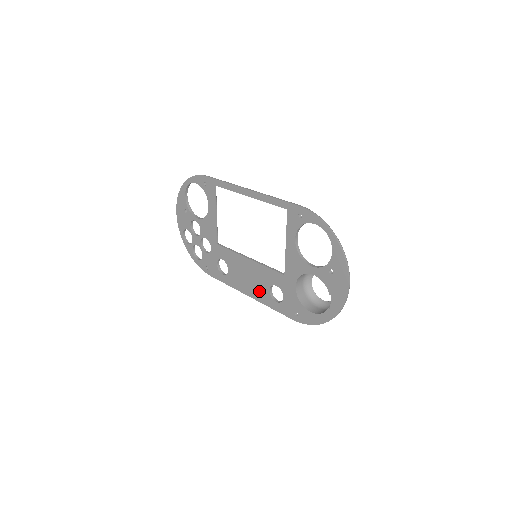
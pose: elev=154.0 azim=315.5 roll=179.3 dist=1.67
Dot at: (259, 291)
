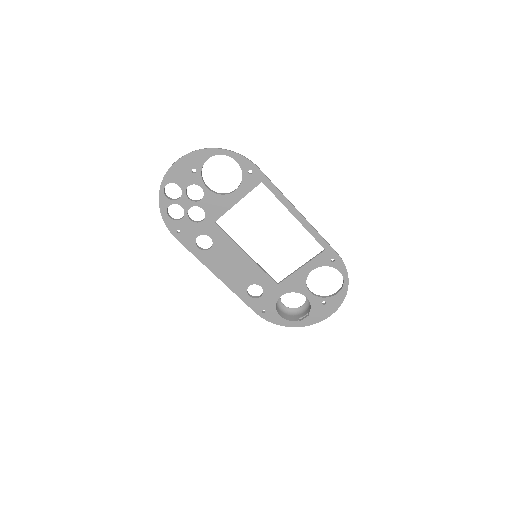
Dot at: (236, 281)
